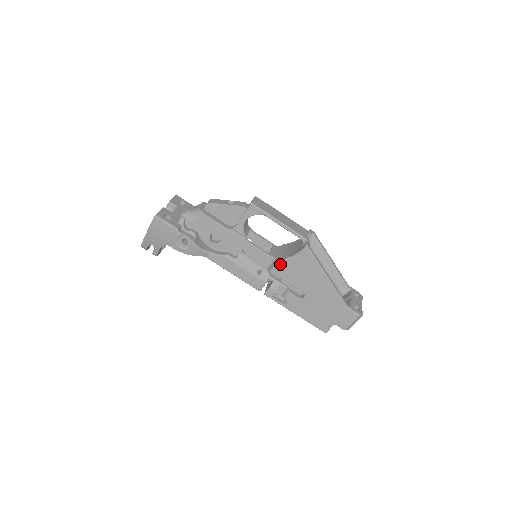
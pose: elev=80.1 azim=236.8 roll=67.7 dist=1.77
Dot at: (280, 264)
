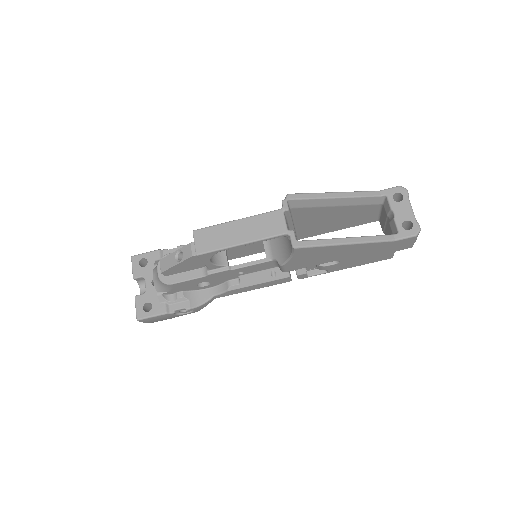
Dot at: (285, 267)
